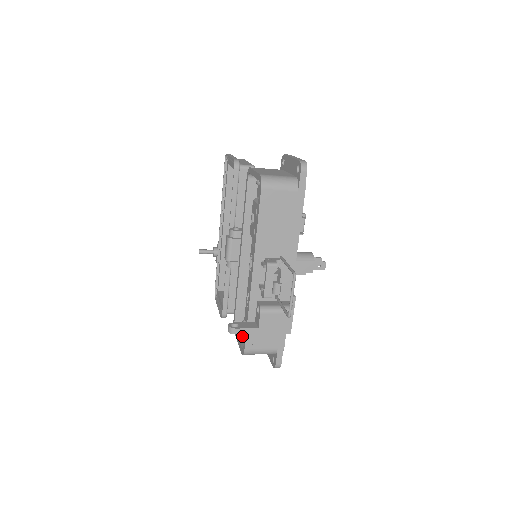
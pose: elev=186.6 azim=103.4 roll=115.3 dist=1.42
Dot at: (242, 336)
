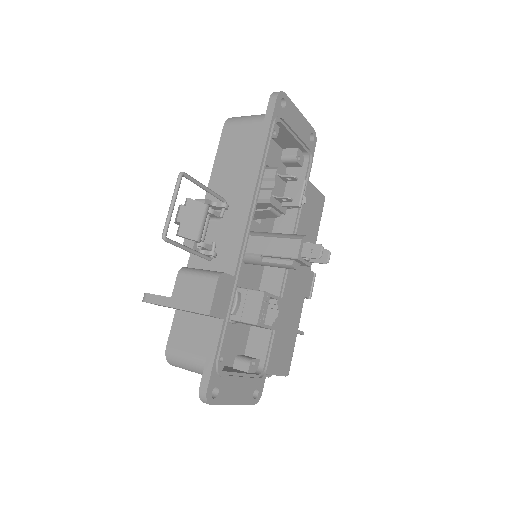
Dot at: occluded
